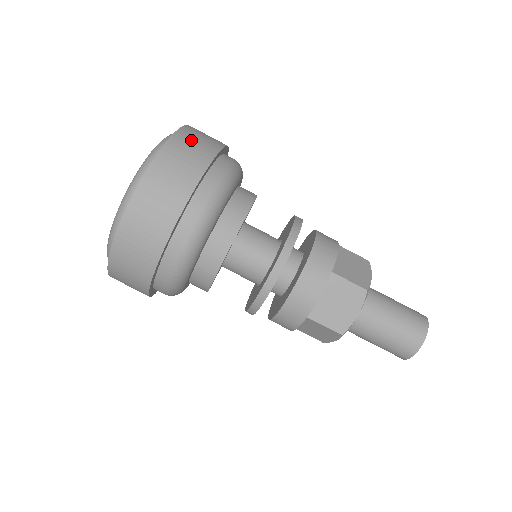
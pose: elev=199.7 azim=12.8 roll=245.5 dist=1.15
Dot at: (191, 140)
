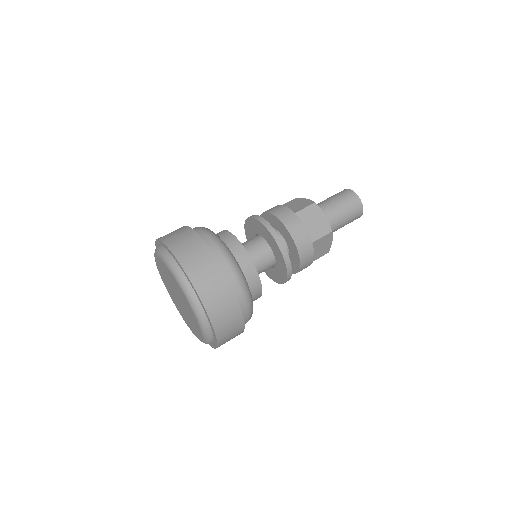
Dot at: (206, 282)
